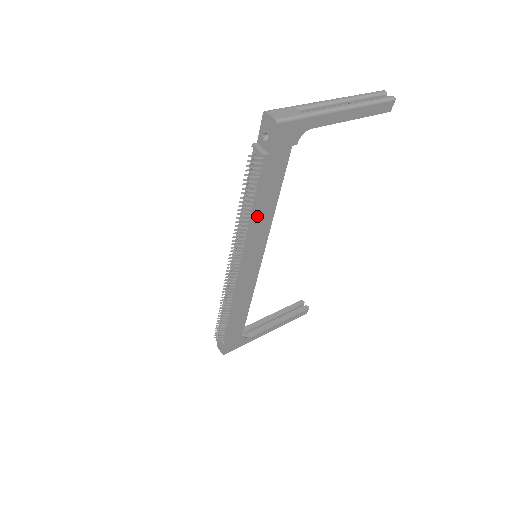
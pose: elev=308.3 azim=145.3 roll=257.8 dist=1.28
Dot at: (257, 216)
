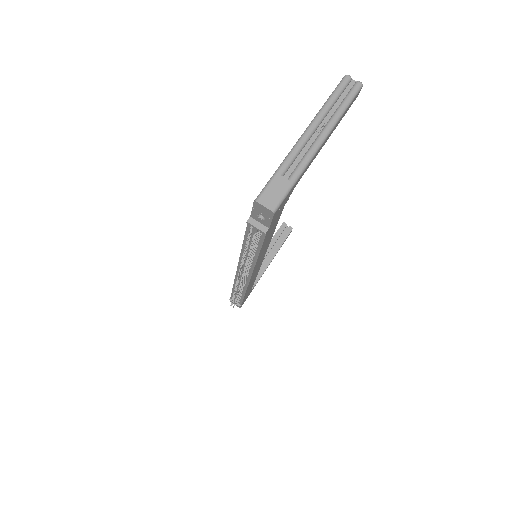
Dot at: (260, 254)
